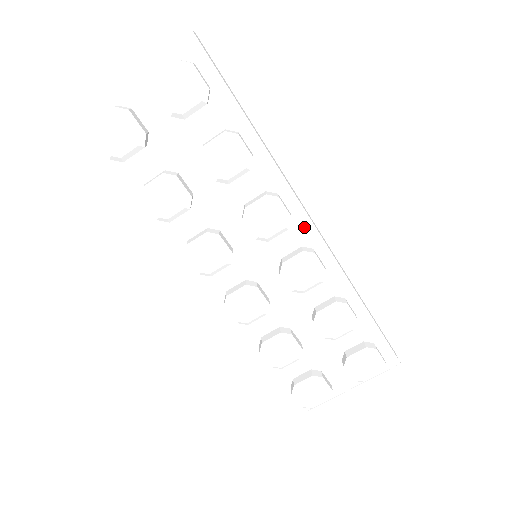
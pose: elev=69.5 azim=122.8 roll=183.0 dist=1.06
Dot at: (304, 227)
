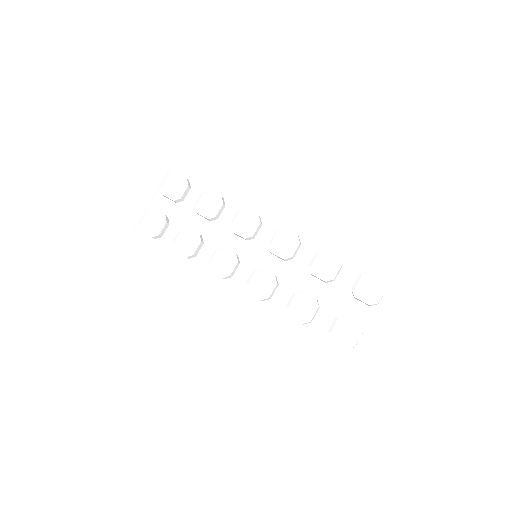
Dot at: (272, 221)
